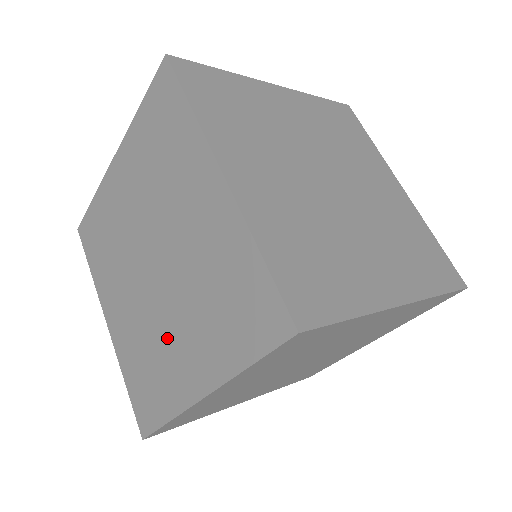
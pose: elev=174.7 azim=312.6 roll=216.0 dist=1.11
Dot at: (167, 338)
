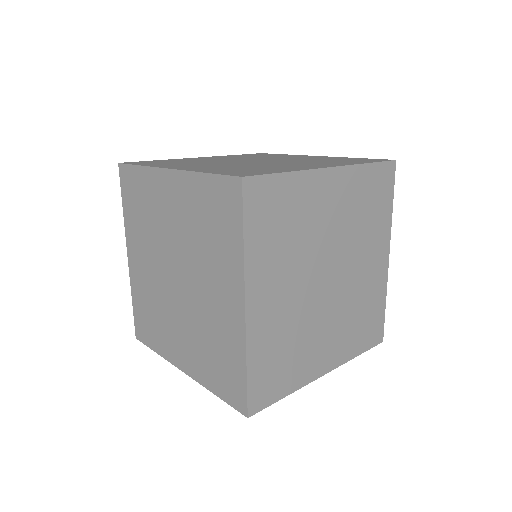
Dot at: (171, 322)
